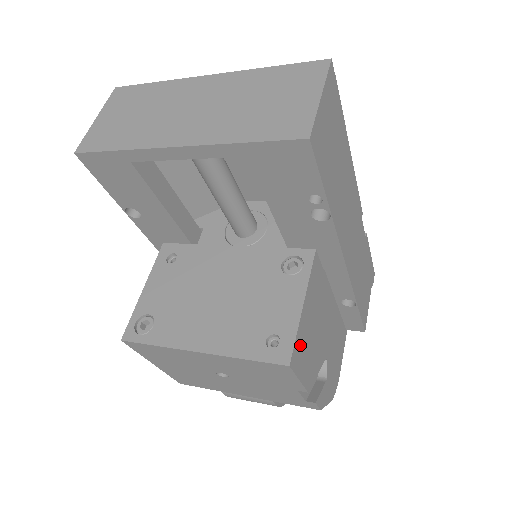
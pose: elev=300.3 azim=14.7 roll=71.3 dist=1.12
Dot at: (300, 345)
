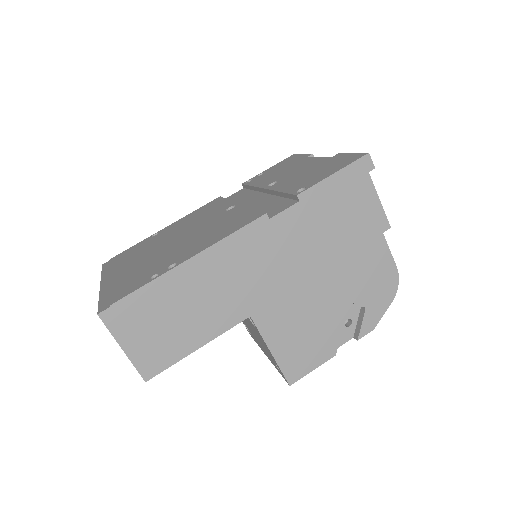
Dot at: (292, 363)
